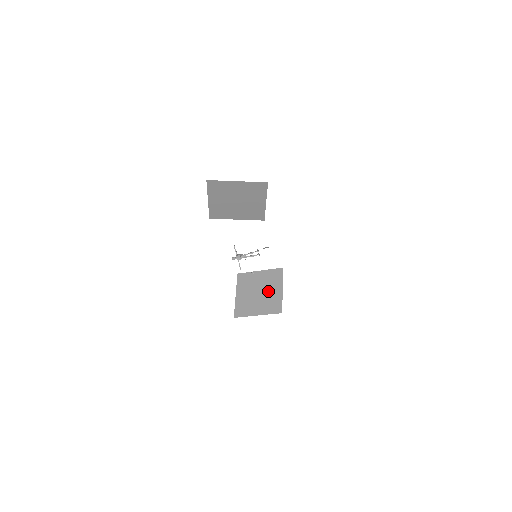
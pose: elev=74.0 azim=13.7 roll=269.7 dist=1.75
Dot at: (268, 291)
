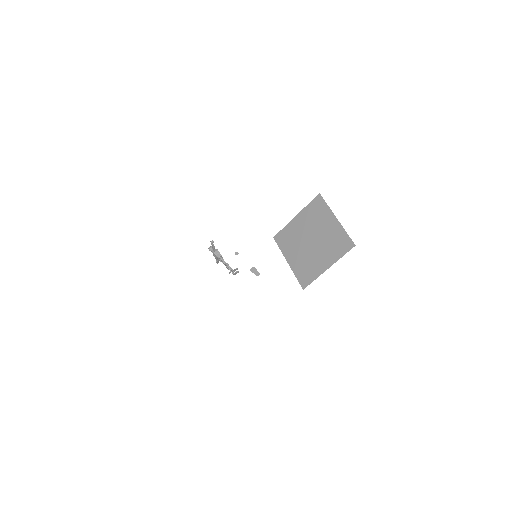
Dot at: (318, 251)
